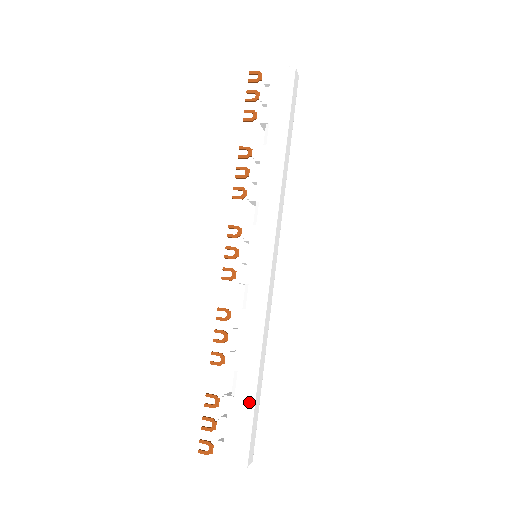
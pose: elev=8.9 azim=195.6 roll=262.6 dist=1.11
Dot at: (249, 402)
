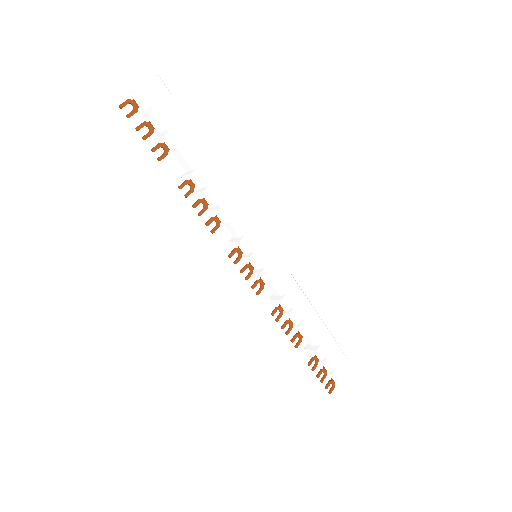
Dot at: (328, 336)
